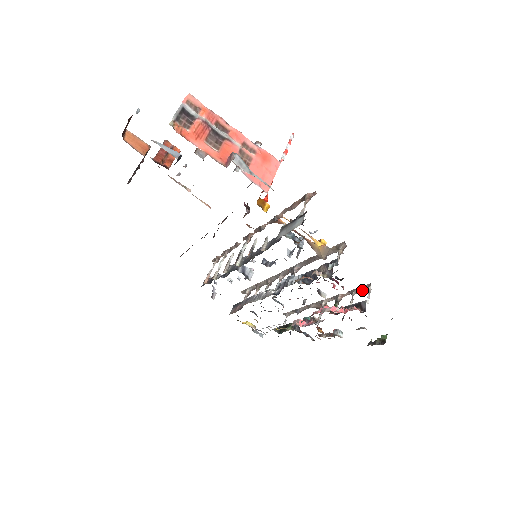
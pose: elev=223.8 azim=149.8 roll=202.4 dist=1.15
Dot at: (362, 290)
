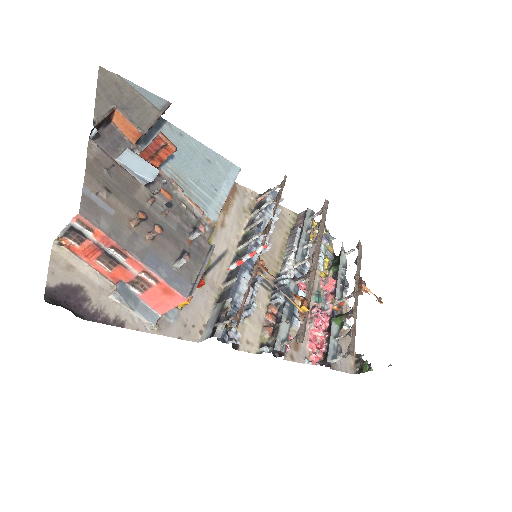
Dot at: (354, 342)
